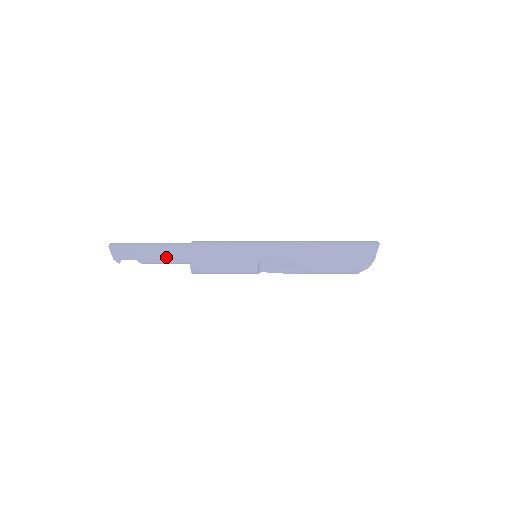
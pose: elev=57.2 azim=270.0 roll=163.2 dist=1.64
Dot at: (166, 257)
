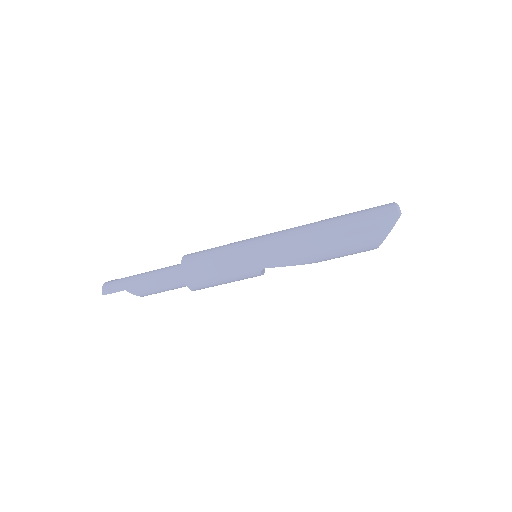
Dot at: (164, 291)
